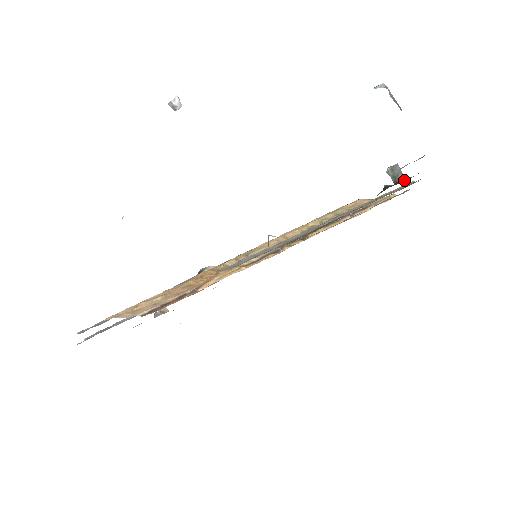
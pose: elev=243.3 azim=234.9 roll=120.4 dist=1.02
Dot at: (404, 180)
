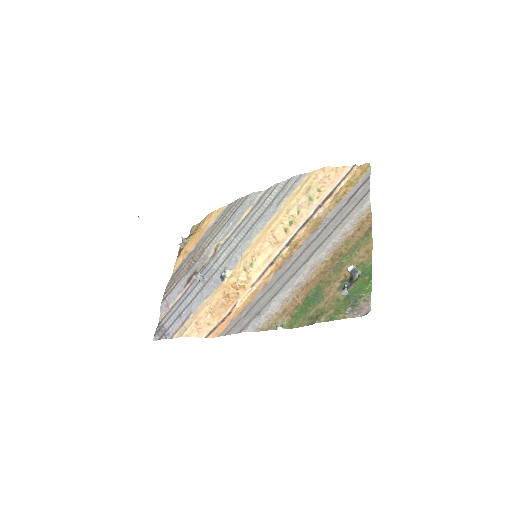
Dot at: (358, 275)
